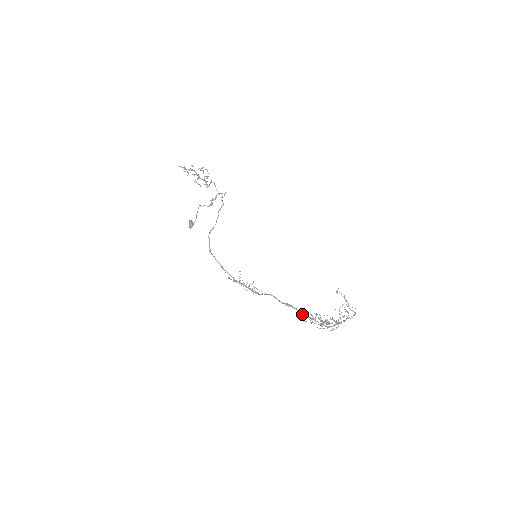
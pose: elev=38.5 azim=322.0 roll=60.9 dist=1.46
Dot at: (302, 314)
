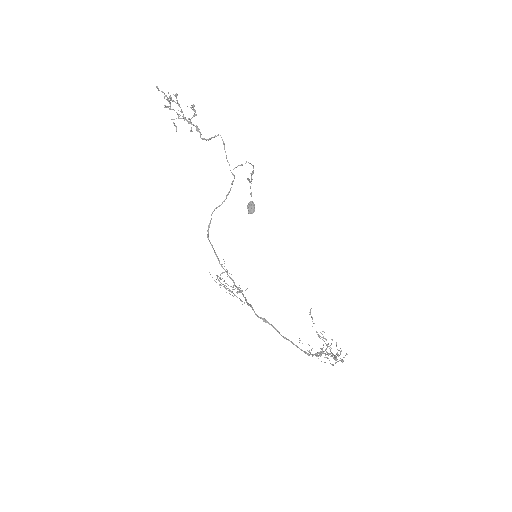
Dot at: (281, 335)
